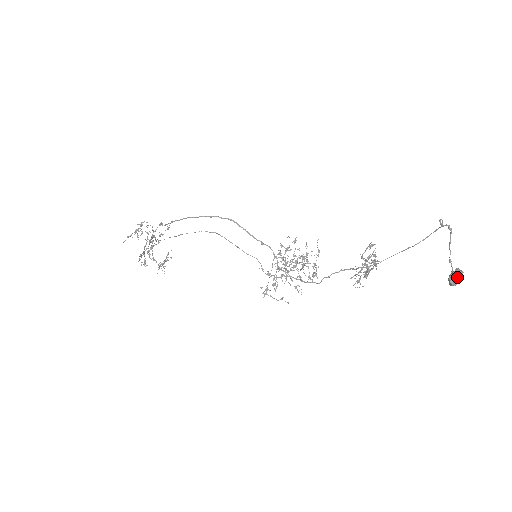
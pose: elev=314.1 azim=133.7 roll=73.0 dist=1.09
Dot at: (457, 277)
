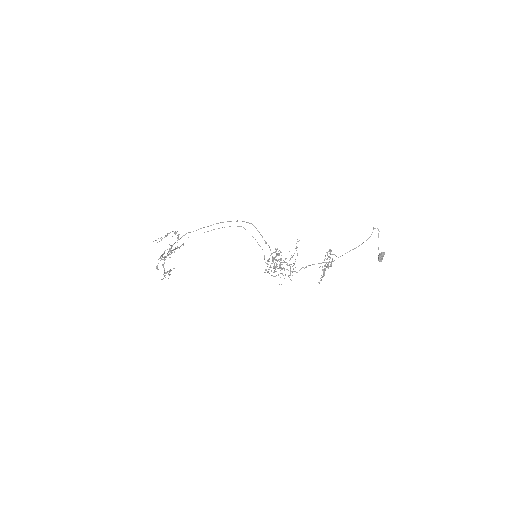
Dot at: (383, 255)
